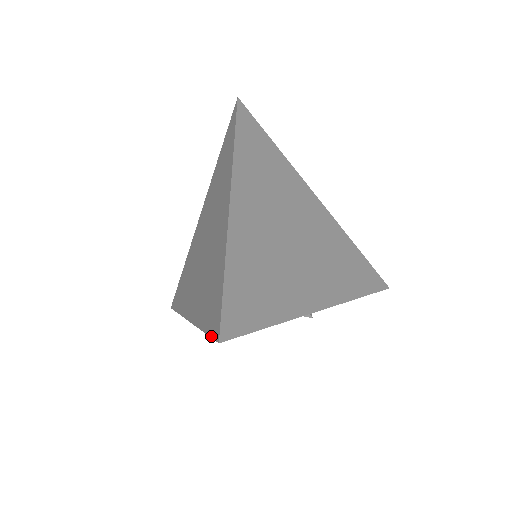
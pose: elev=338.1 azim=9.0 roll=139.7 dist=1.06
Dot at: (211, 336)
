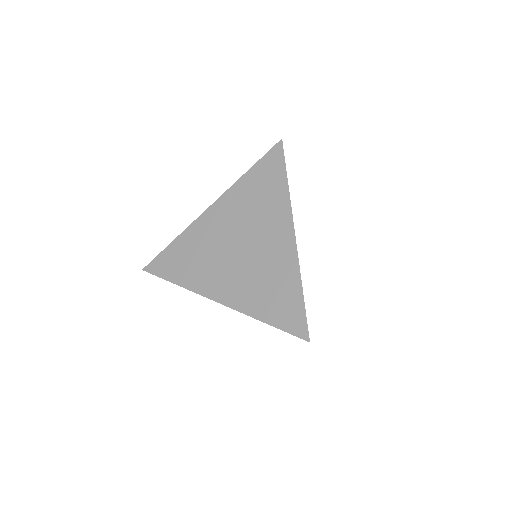
Dot at: (291, 333)
